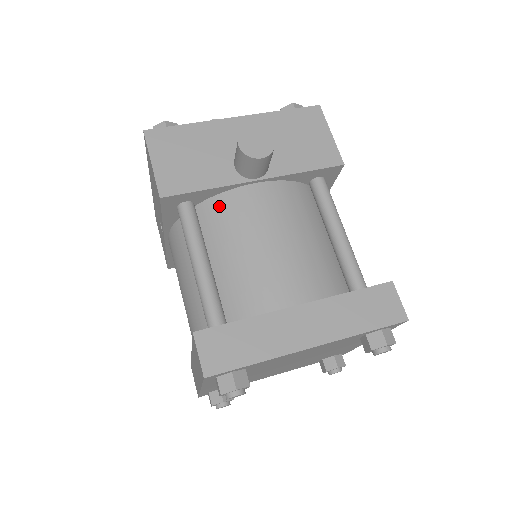
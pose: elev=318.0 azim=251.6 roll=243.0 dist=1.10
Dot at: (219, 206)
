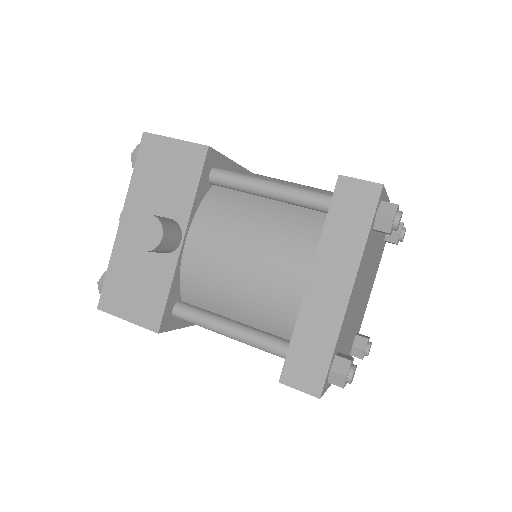
Dot at: (190, 284)
